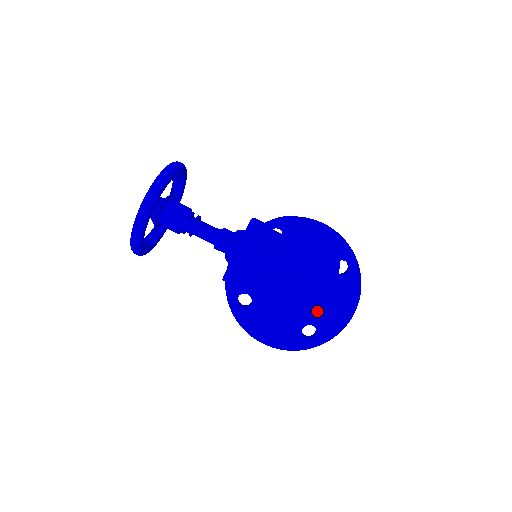
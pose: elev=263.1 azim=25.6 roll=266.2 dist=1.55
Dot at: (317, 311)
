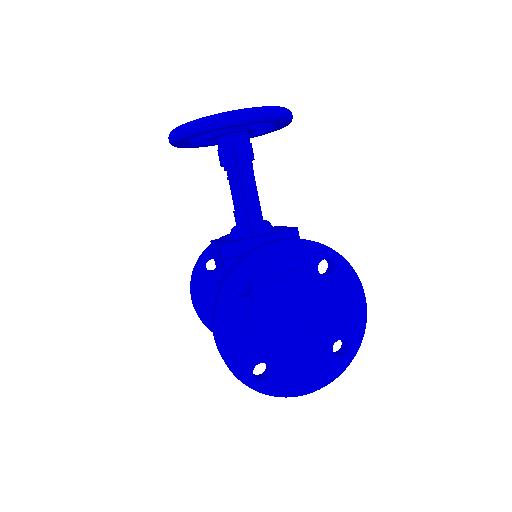
Dot at: (289, 361)
